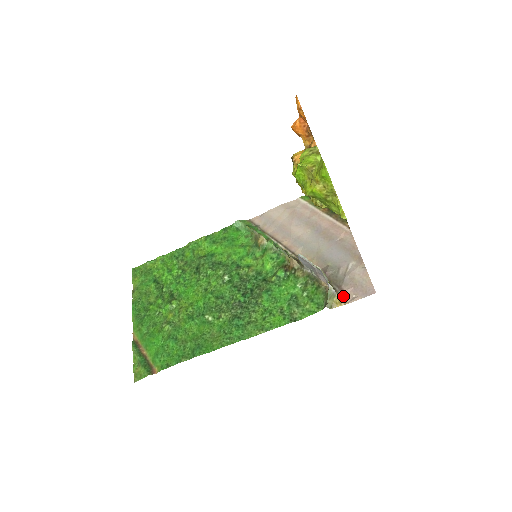
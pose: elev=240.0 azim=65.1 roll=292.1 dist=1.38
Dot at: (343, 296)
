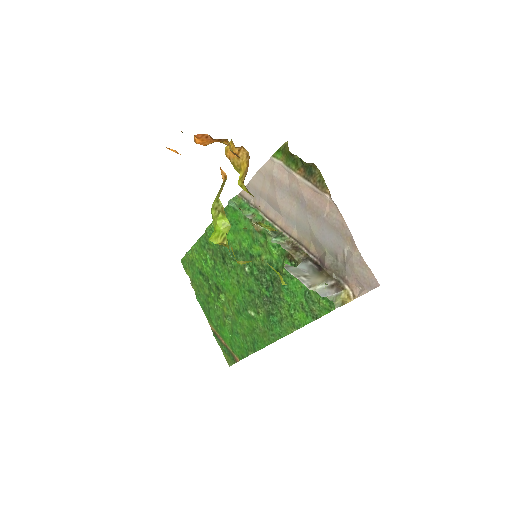
Dot at: (350, 290)
